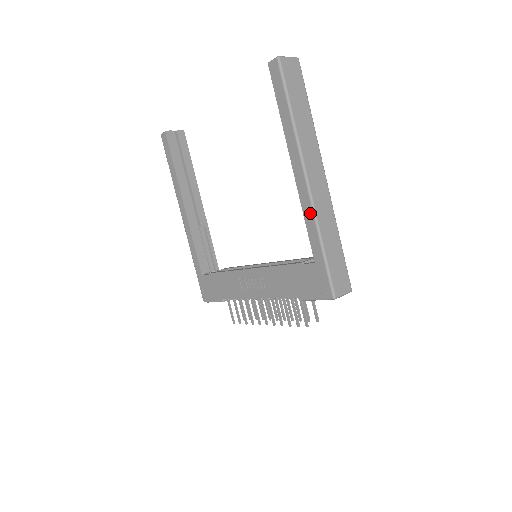
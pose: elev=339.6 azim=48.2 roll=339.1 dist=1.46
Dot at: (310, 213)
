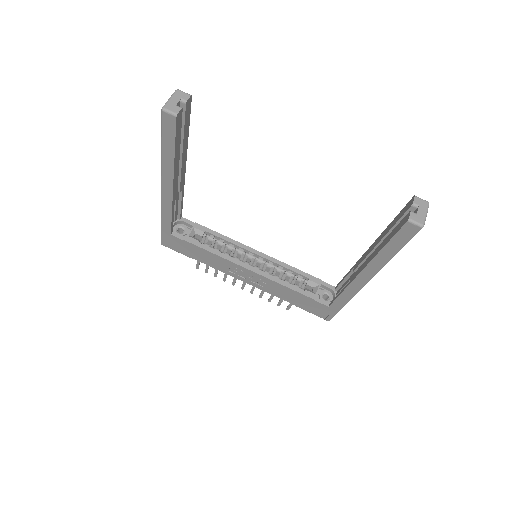
Dot at: (351, 295)
